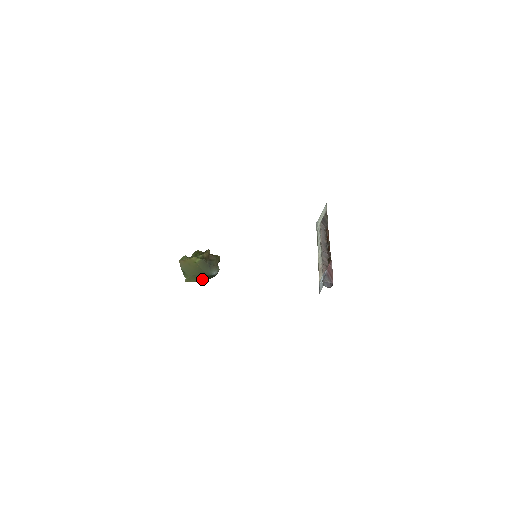
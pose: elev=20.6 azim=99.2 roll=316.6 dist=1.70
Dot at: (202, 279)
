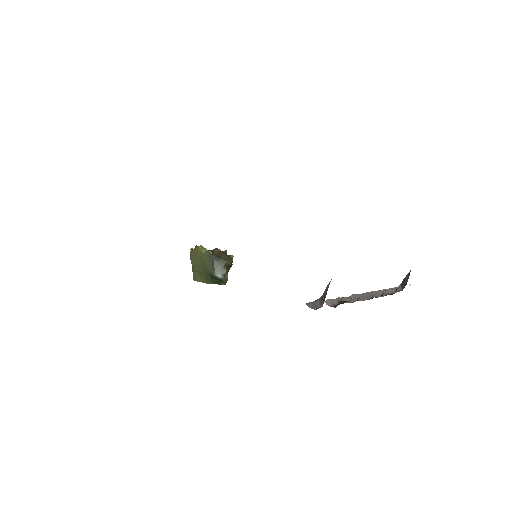
Dot at: (206, 279)
